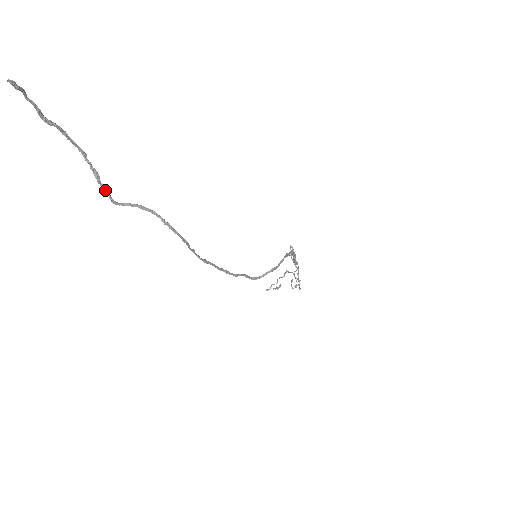
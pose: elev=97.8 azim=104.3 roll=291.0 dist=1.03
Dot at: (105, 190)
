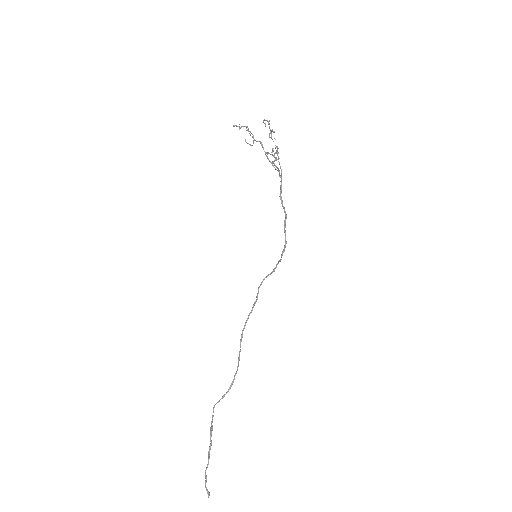
Dot at: (212, 418)
